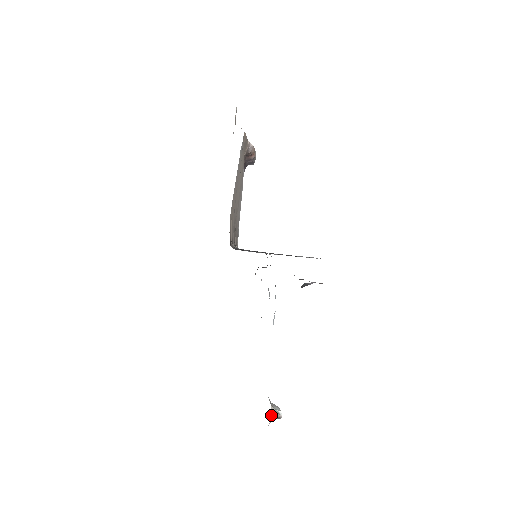
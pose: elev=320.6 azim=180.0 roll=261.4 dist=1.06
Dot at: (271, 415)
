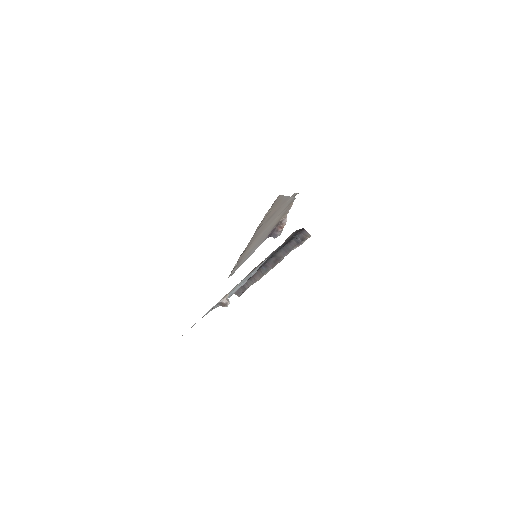
Dot at: (226, 296)
